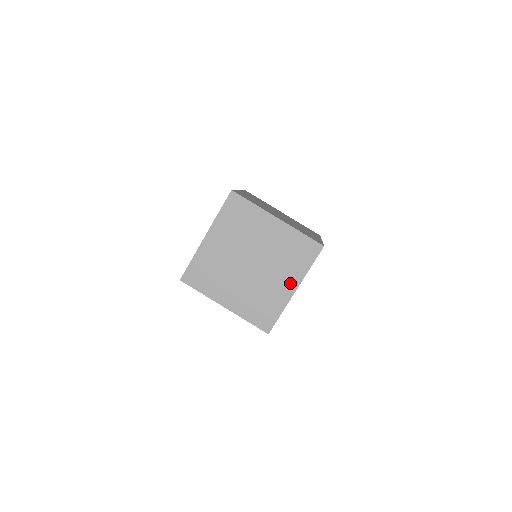
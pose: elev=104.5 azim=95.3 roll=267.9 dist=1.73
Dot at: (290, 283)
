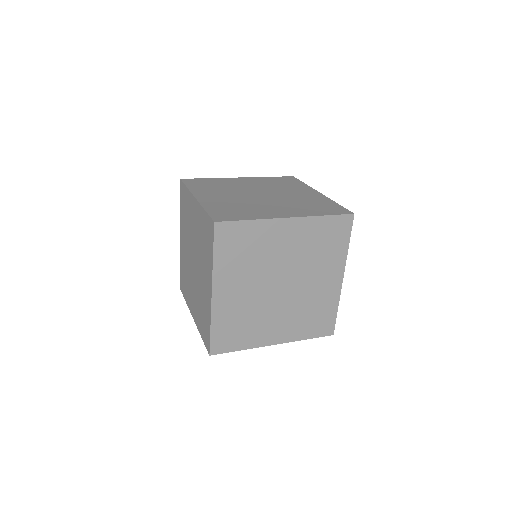
Dot at: (288, 213)
